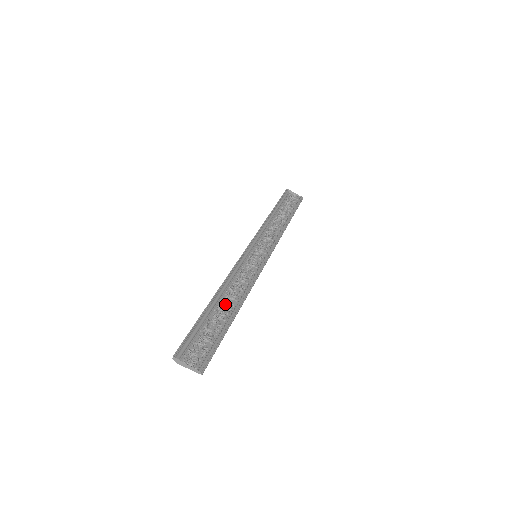
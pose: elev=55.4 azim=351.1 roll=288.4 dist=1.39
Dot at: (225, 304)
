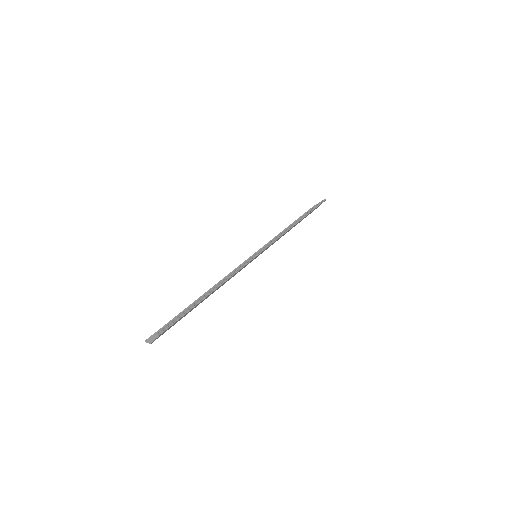
Dot at: occluded
